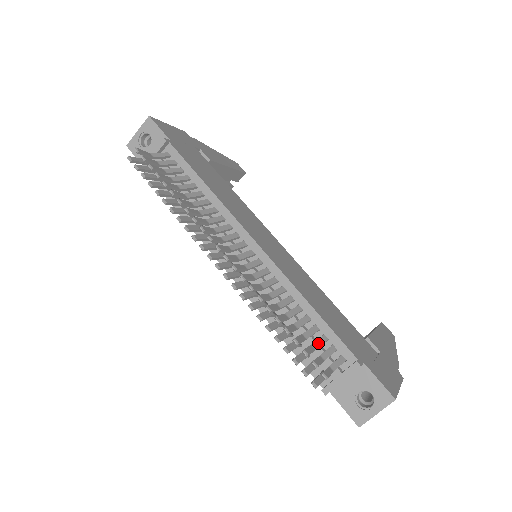
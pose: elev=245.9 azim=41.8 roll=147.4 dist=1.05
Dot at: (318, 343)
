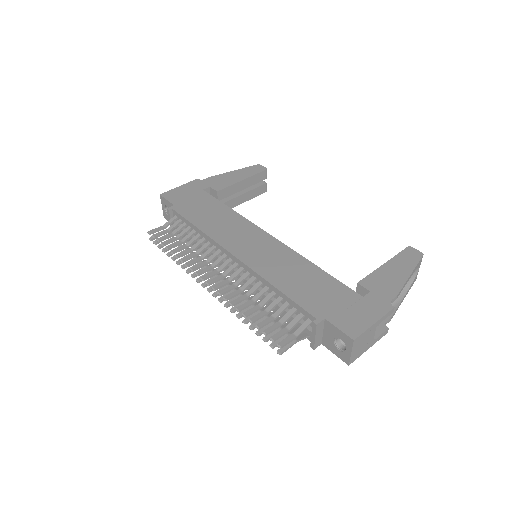
Dot at: (286, 317)
